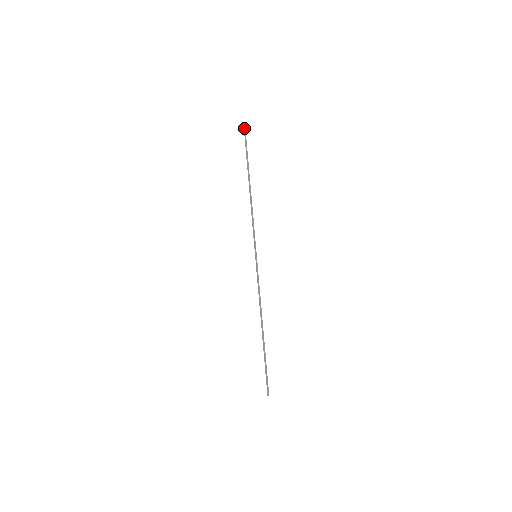
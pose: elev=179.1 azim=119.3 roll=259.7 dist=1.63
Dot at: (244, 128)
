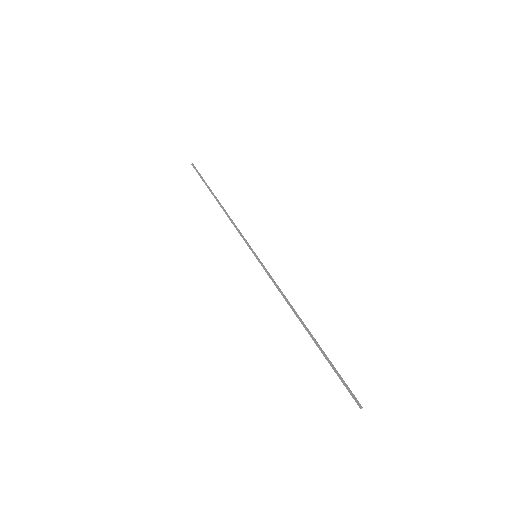
Dot at: (192, 164)
